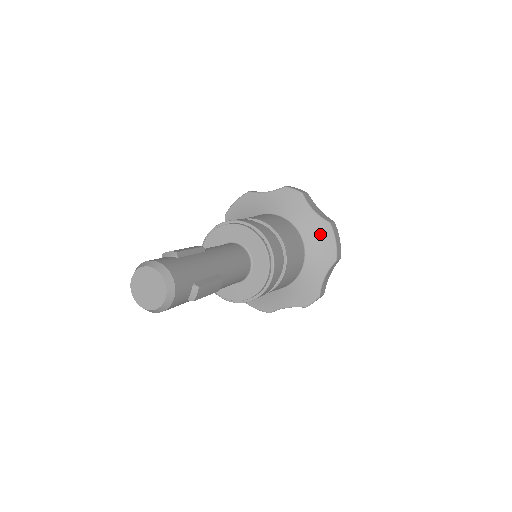
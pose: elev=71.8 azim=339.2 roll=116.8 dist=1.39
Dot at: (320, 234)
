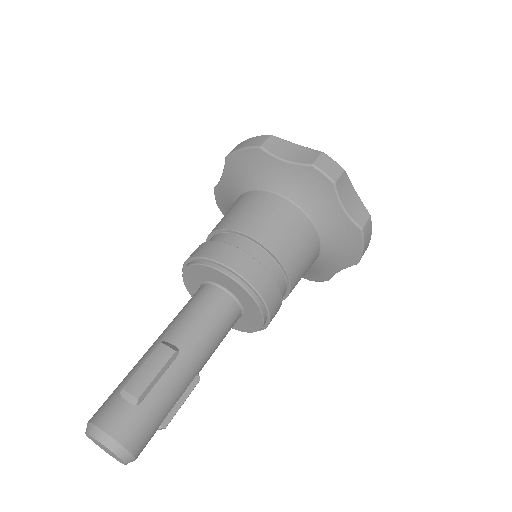
Dot at: (345, 237)
